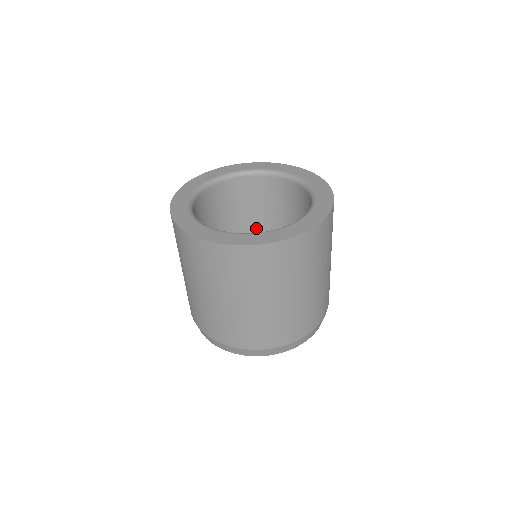
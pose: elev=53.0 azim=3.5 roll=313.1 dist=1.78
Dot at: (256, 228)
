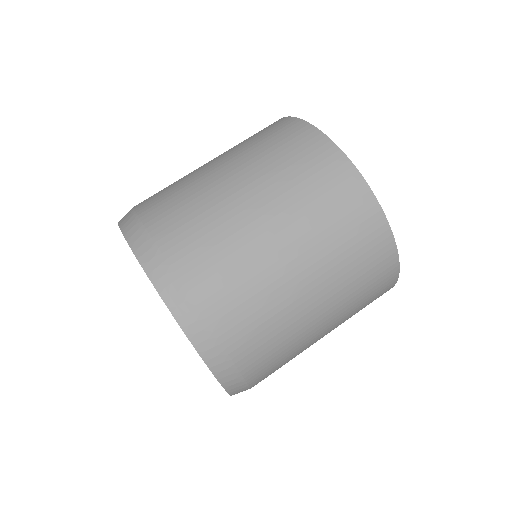
Dot at: occluded
